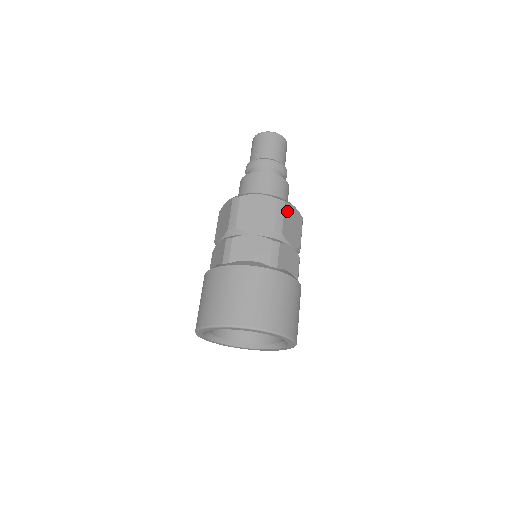
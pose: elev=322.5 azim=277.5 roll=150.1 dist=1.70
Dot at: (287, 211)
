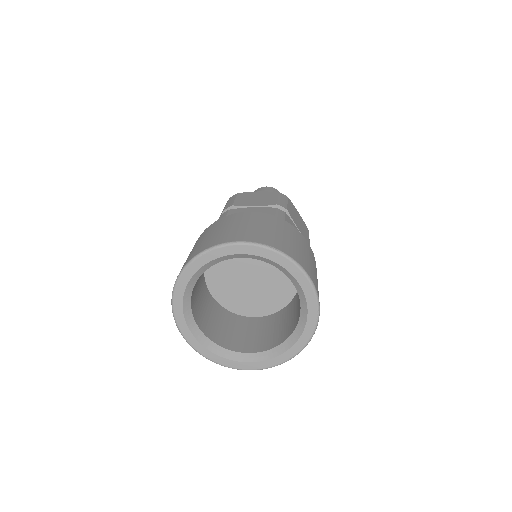
Dot at: (291, 205)
